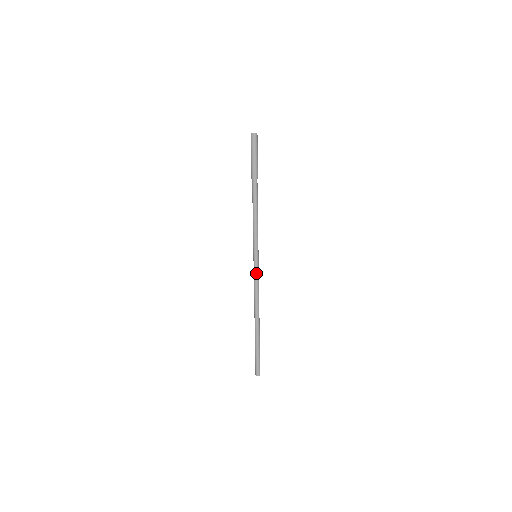
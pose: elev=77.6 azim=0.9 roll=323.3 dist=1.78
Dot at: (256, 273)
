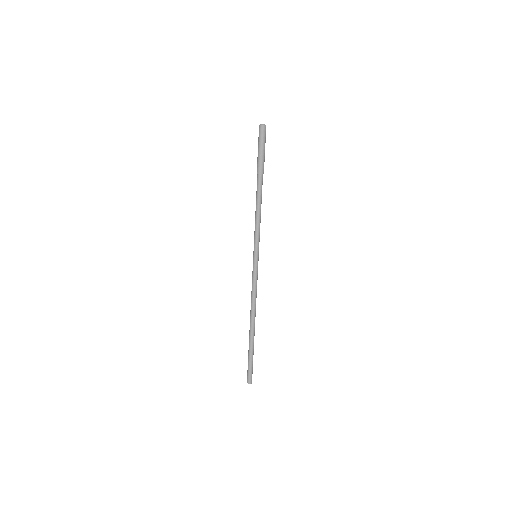
Dot at: (254, 274)
